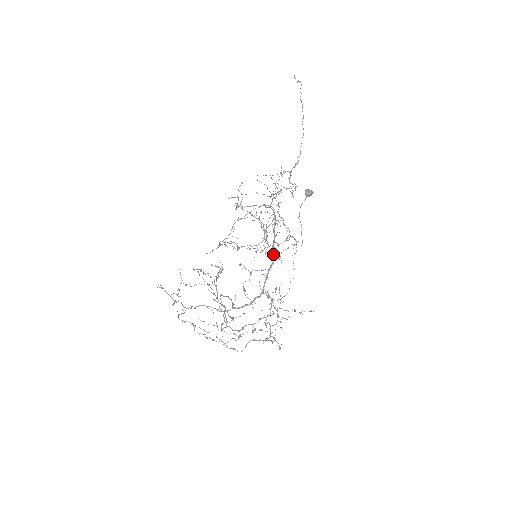
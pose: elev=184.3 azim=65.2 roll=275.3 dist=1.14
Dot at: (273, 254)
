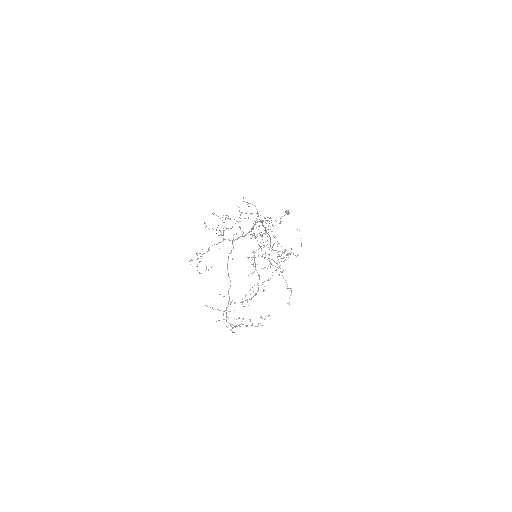
Dot at: (261, 221)
